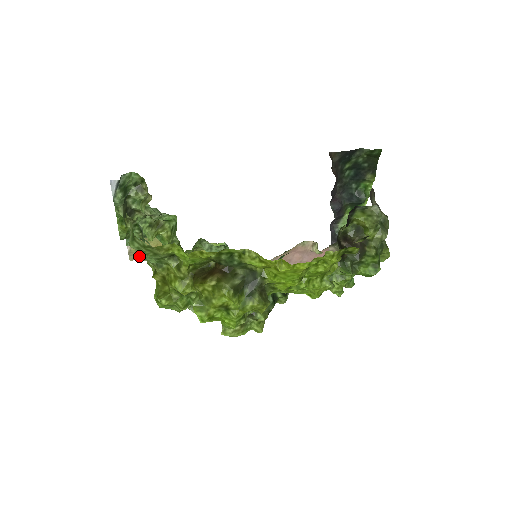
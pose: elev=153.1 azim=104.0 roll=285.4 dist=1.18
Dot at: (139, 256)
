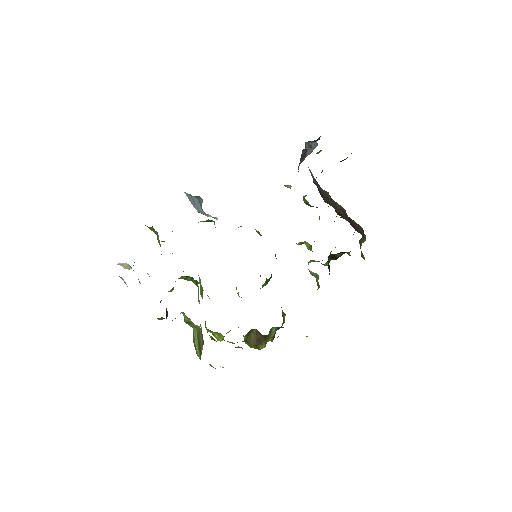
Dot at: occluded
